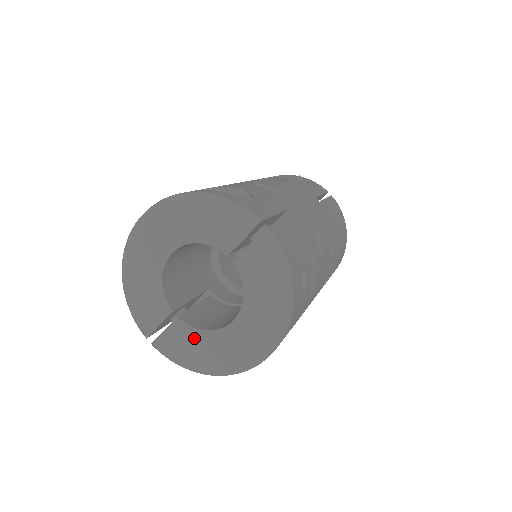
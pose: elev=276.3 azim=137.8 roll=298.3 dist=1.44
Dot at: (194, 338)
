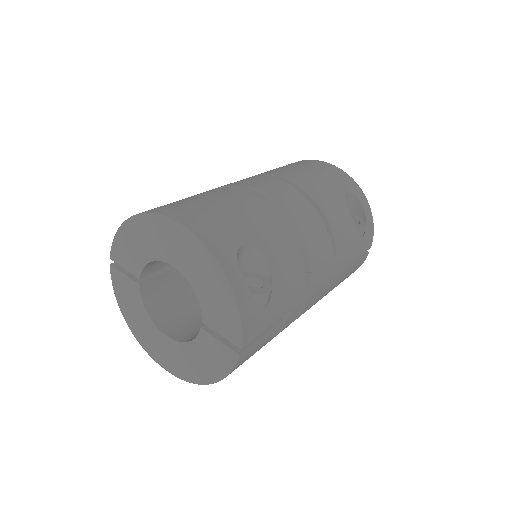
Dot at: (137, 304)
